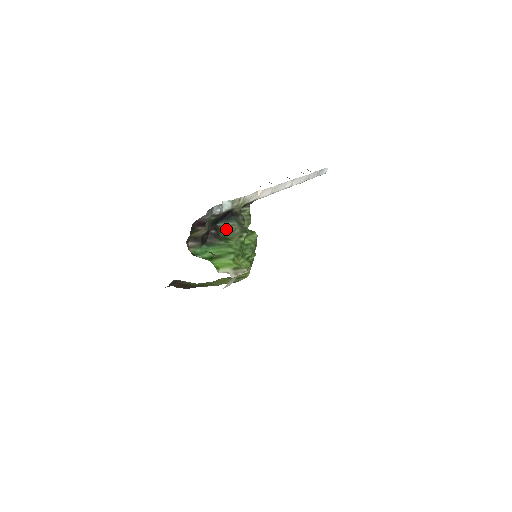
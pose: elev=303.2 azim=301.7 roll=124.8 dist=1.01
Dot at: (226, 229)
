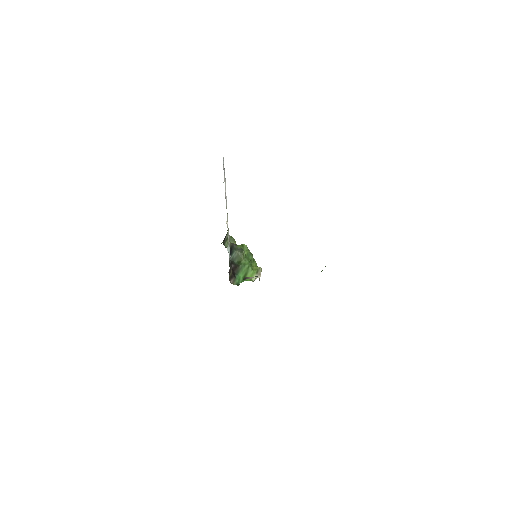
Dot at: (235, 258)
